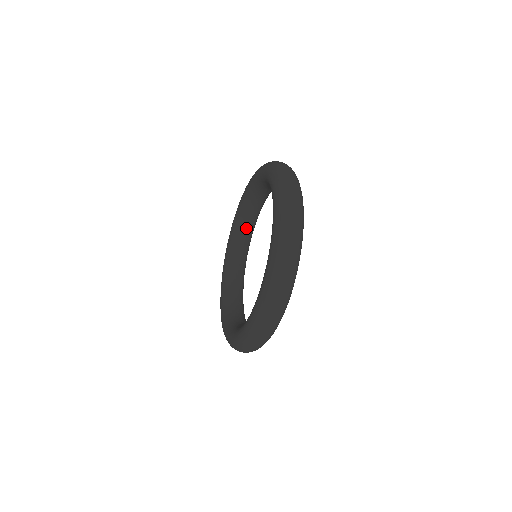
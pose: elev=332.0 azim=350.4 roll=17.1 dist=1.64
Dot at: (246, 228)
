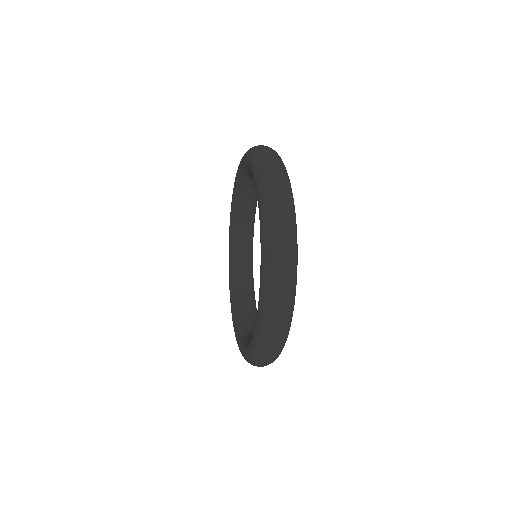
Dot at: (251, 187)
